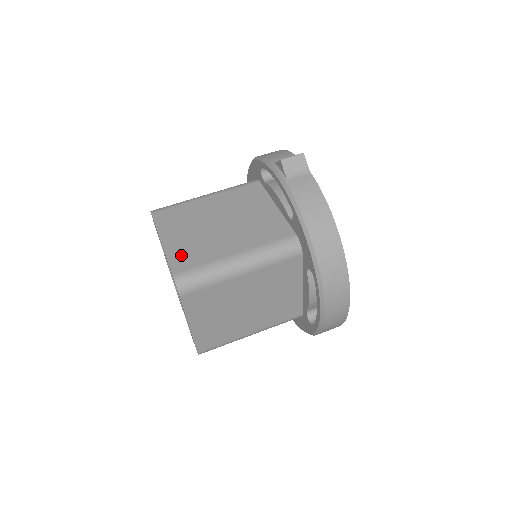
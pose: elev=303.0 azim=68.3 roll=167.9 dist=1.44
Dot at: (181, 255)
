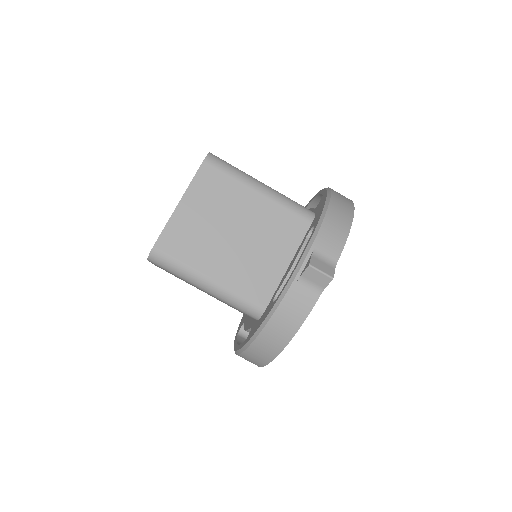
Dot at: (177, 233)
